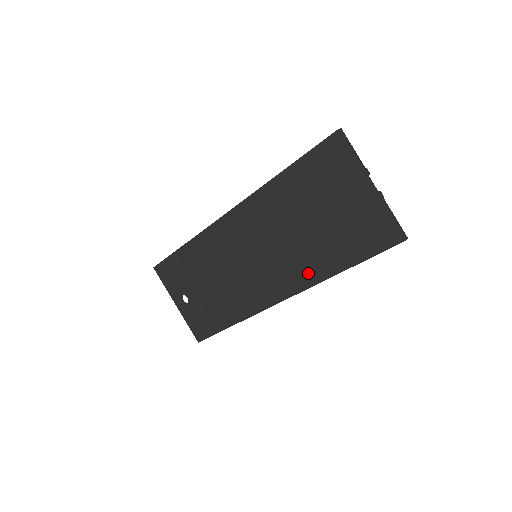
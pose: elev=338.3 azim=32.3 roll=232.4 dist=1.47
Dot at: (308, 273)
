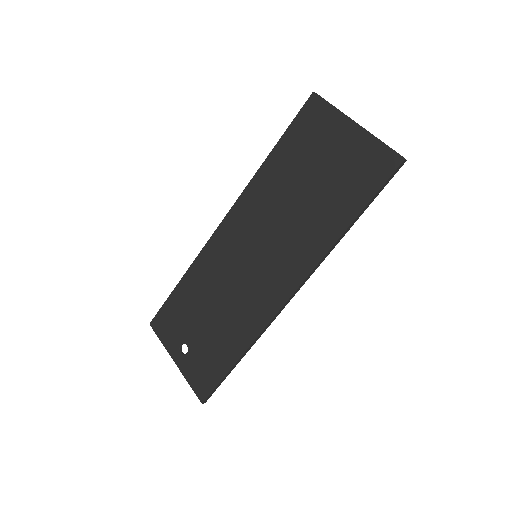
Dot at: (313, 246)
